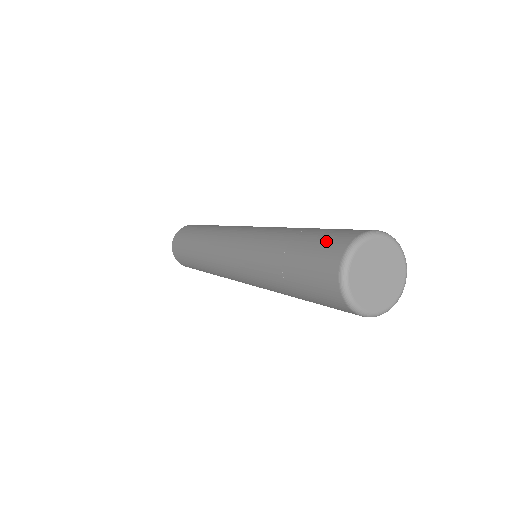
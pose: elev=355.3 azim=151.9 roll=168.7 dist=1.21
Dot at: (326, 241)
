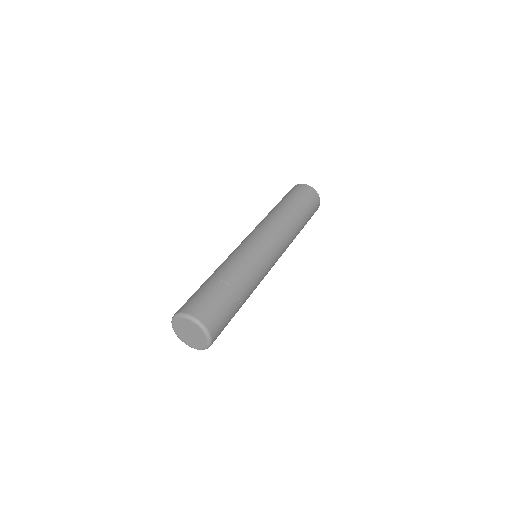
Dot at: occluded
